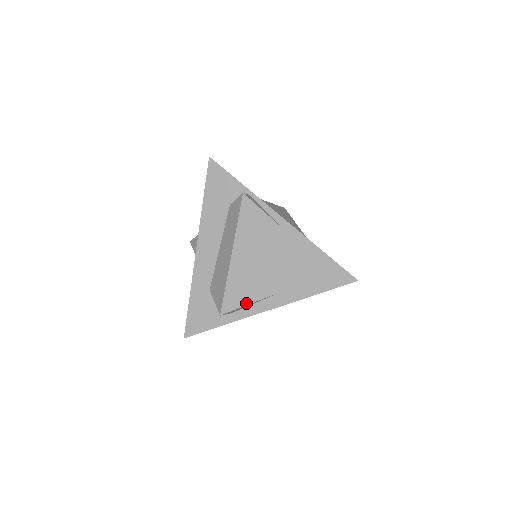
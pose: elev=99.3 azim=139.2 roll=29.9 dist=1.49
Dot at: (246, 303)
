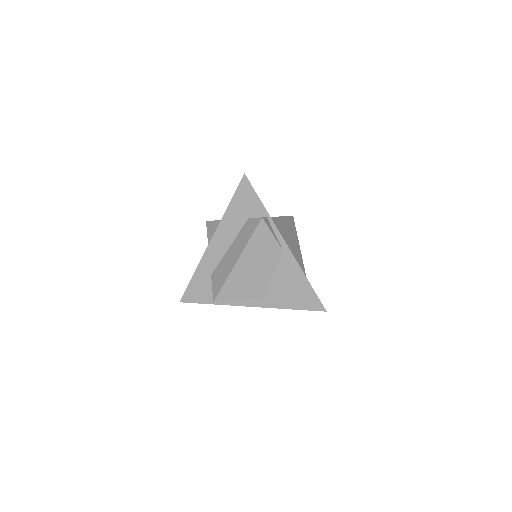
Dot at: (236, 298)
